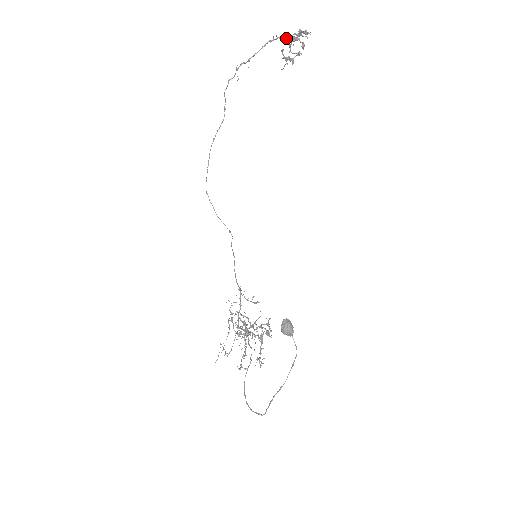
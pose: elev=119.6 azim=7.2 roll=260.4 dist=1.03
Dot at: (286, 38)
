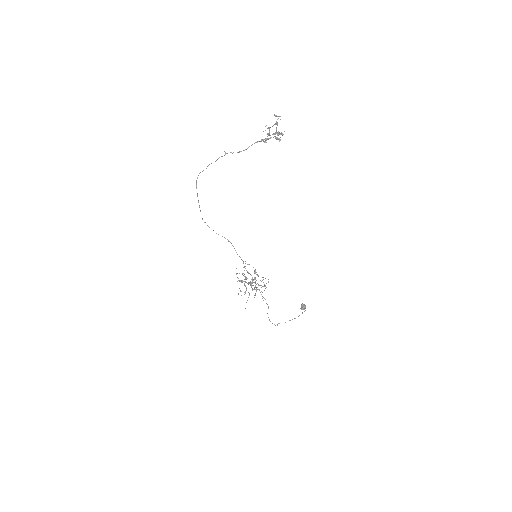
Dot at: (268, 134)
